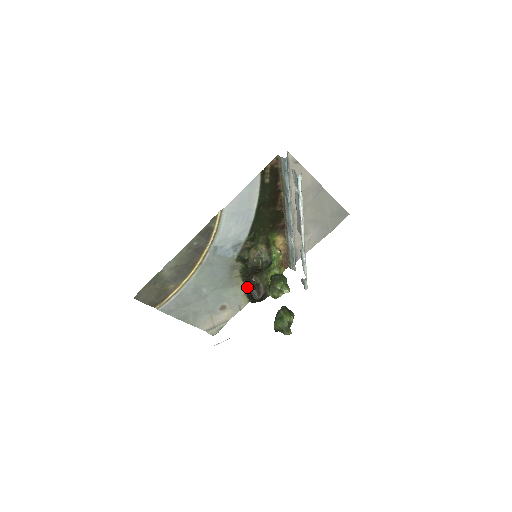
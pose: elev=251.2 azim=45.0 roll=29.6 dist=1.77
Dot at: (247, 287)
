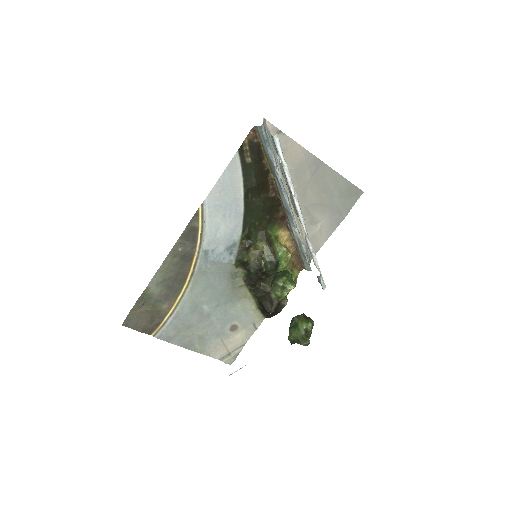
Dot at: (257, 299)
